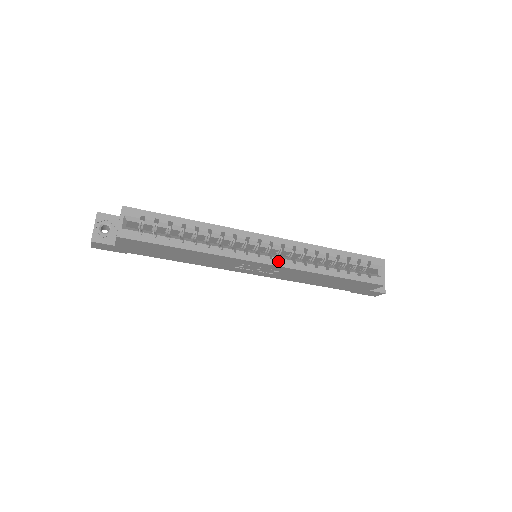
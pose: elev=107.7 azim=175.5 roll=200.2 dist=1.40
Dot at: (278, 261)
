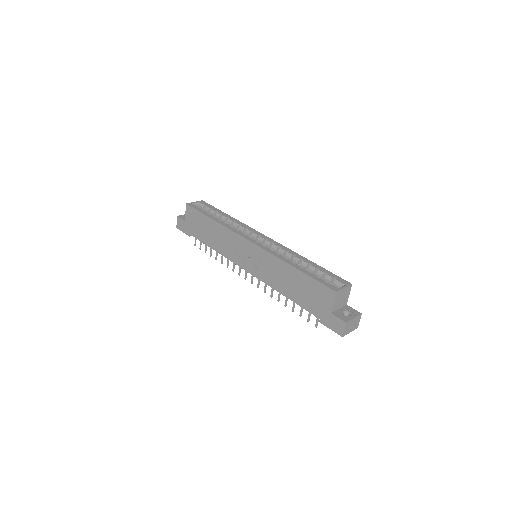
Dot at: (261, 245)
